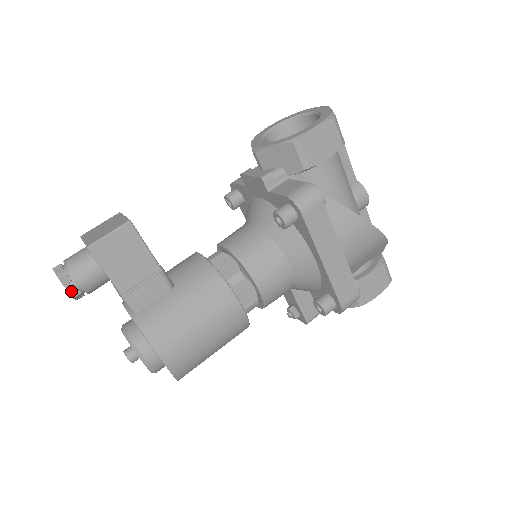
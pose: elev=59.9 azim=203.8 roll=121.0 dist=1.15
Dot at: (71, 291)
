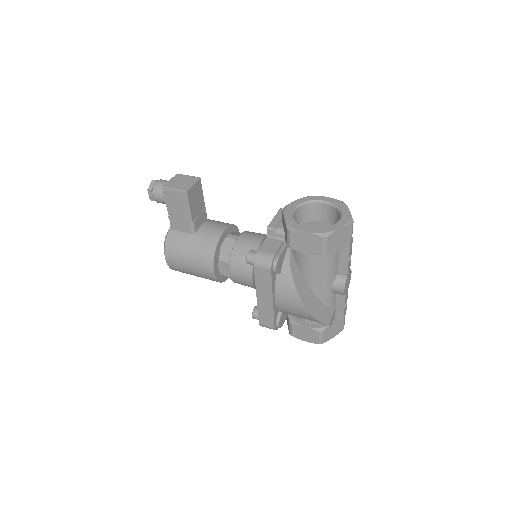
Dot at: (150, 197)
